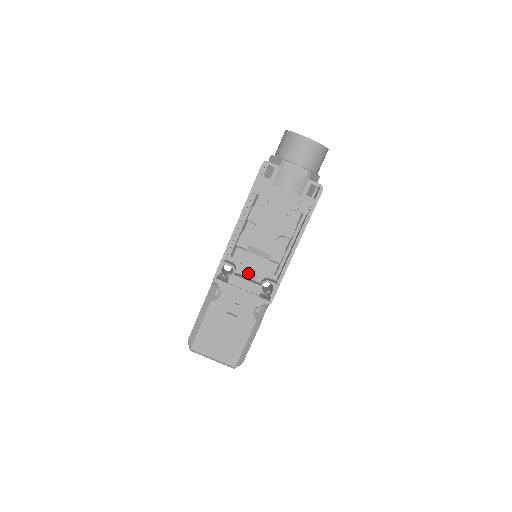
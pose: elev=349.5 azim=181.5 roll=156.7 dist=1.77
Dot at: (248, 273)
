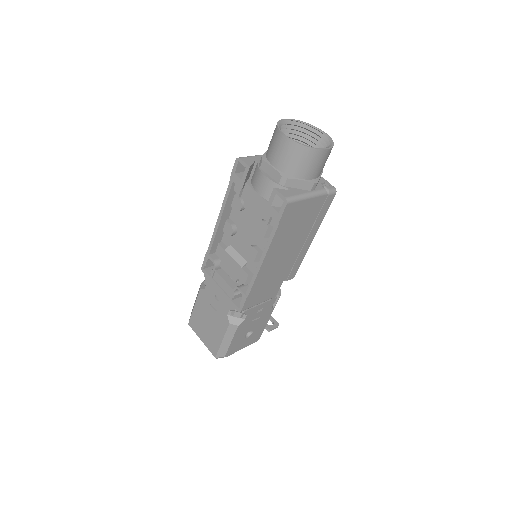
Dot at: occluded
